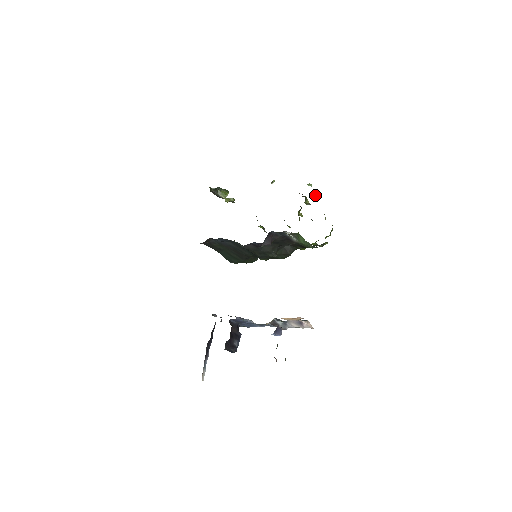
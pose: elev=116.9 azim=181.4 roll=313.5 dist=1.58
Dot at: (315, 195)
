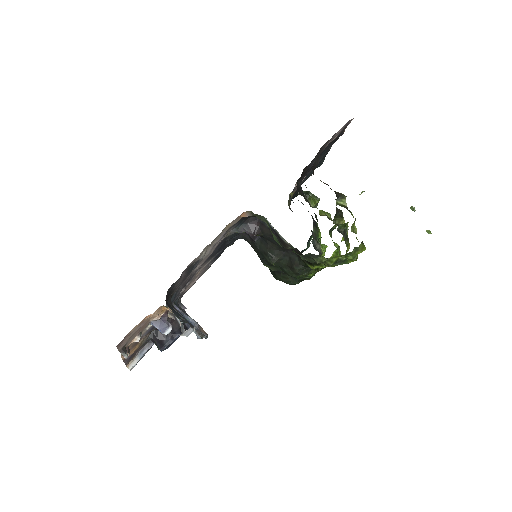
Dot at: (427, 231)
